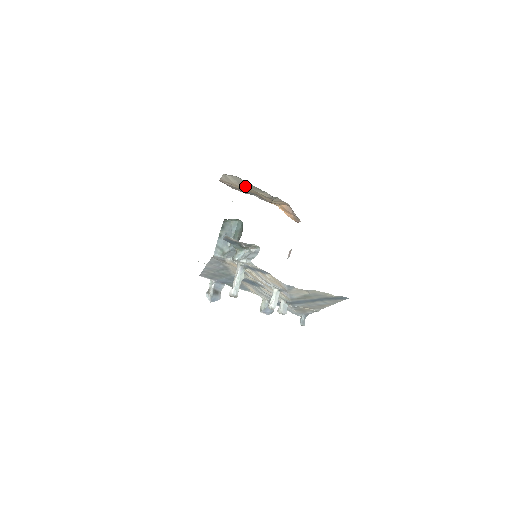
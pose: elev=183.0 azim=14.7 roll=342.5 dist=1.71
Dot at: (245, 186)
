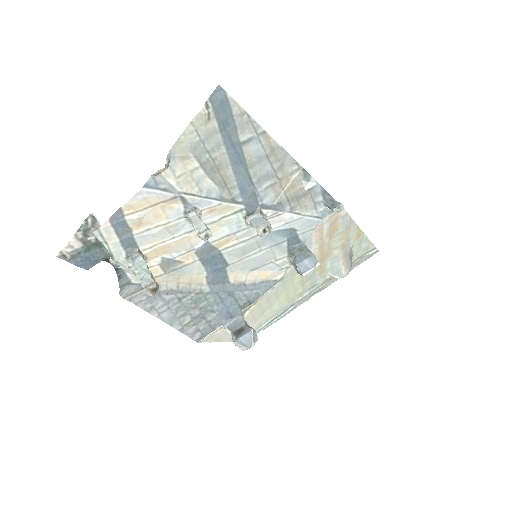
Dot at: occluded
